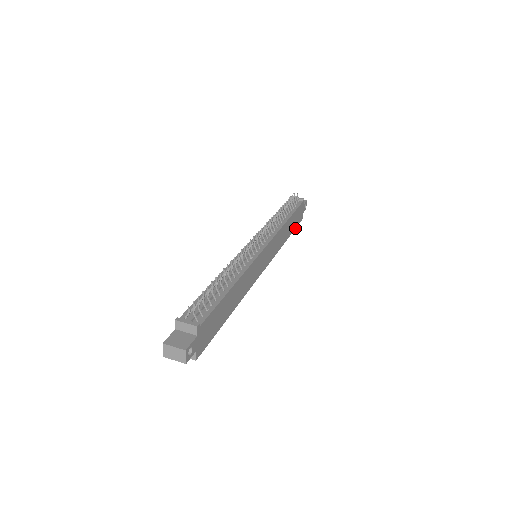
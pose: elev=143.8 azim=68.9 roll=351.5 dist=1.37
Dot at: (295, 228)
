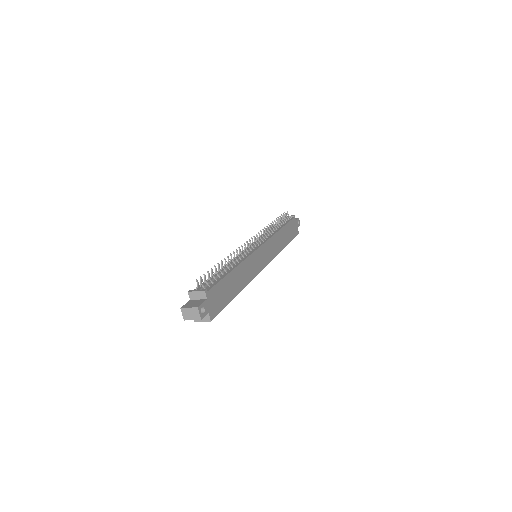
Dot at: (292, 239)
